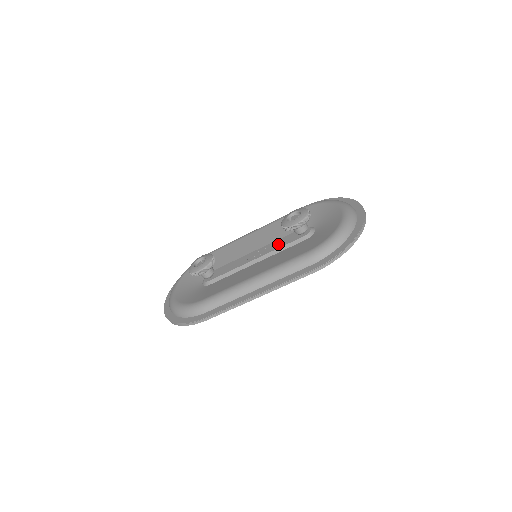
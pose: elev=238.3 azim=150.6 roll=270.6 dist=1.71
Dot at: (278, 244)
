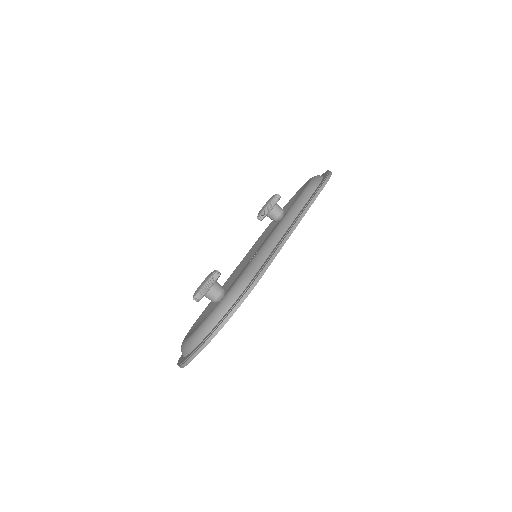
Dot at: occluded
